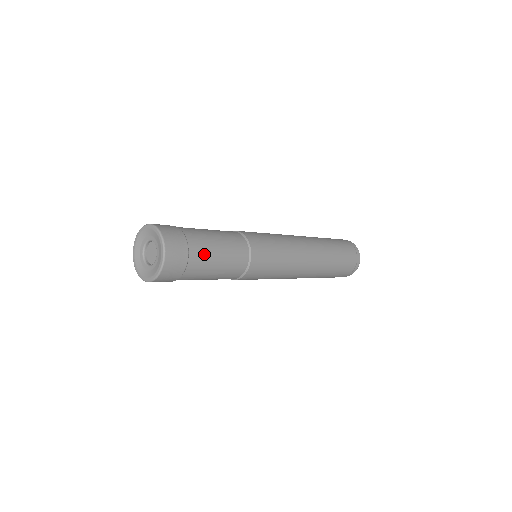
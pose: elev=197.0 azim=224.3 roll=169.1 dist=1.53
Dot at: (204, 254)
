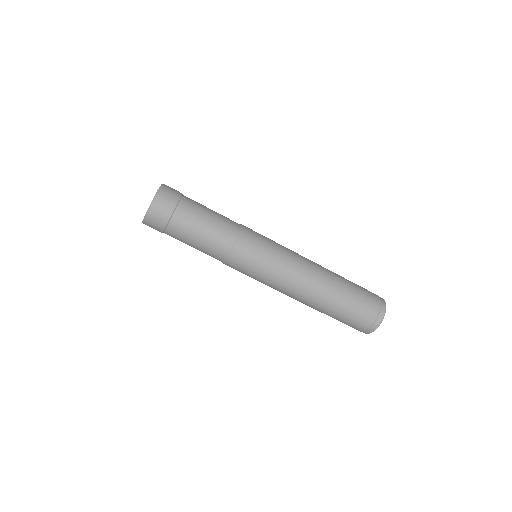
Dot at: (189, 218)
